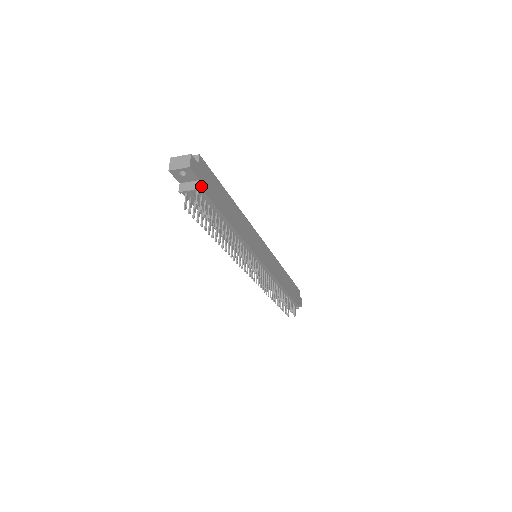
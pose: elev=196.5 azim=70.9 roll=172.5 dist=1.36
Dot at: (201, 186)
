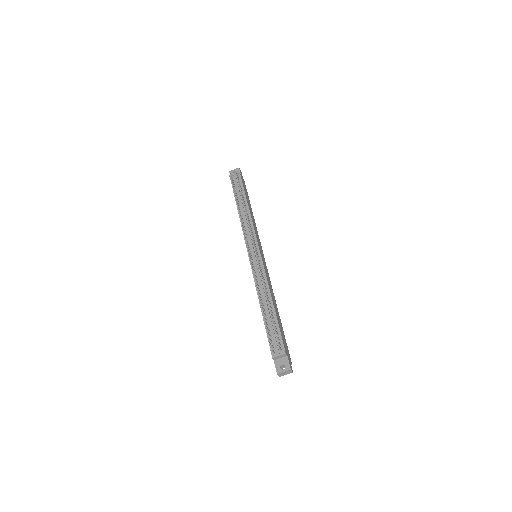
Dot at: occluded
